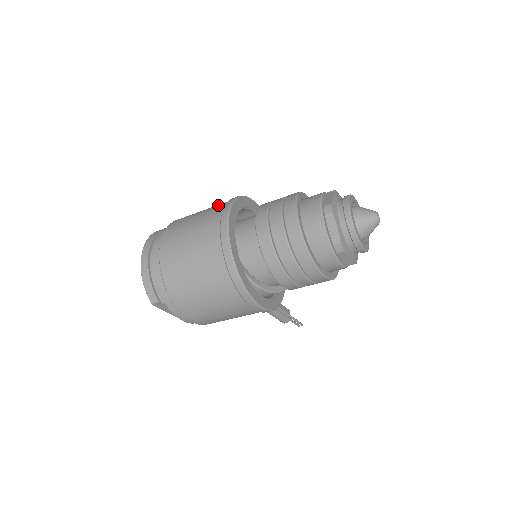
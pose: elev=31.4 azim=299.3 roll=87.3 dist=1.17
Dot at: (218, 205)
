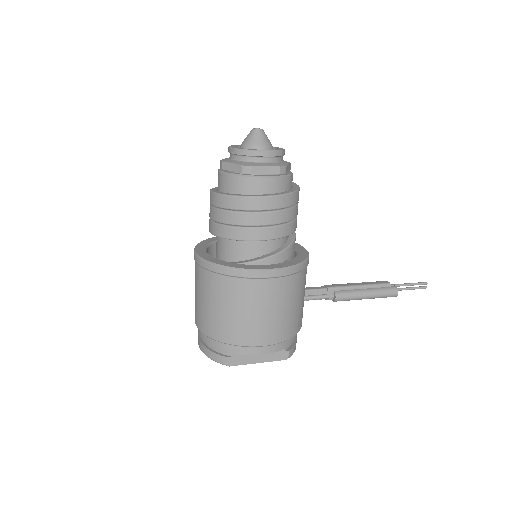
Dot at: occluded
